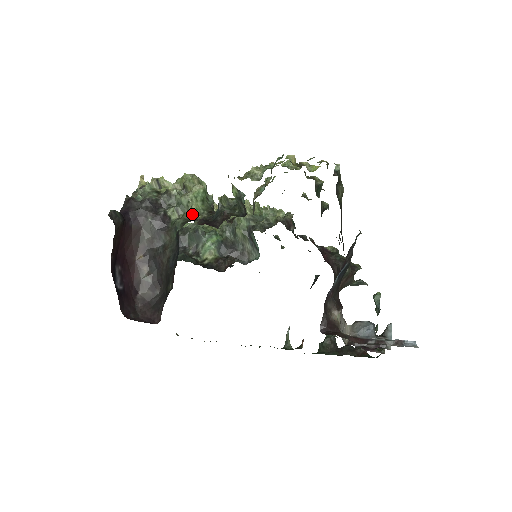
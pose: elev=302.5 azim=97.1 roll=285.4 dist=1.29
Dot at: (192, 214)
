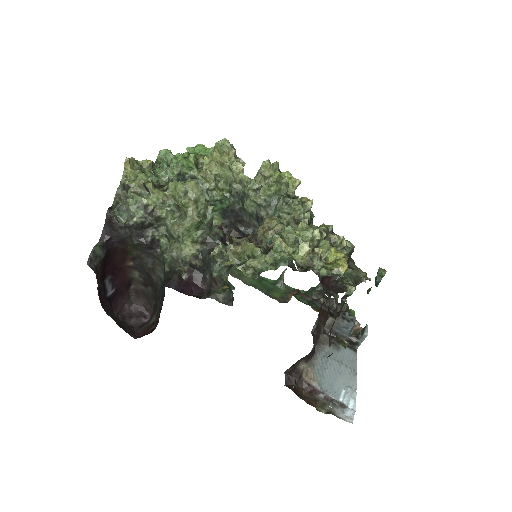
Dot at: (182, 250)
